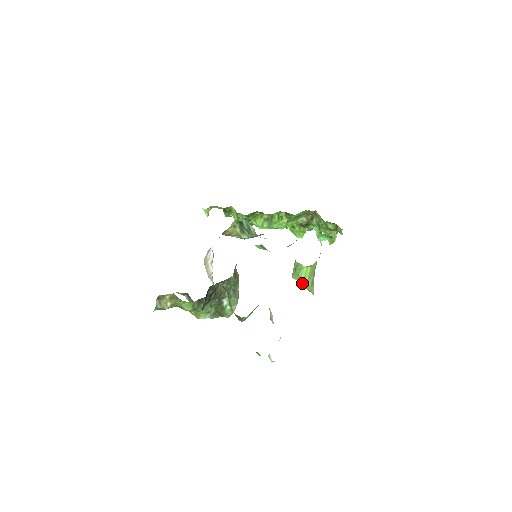
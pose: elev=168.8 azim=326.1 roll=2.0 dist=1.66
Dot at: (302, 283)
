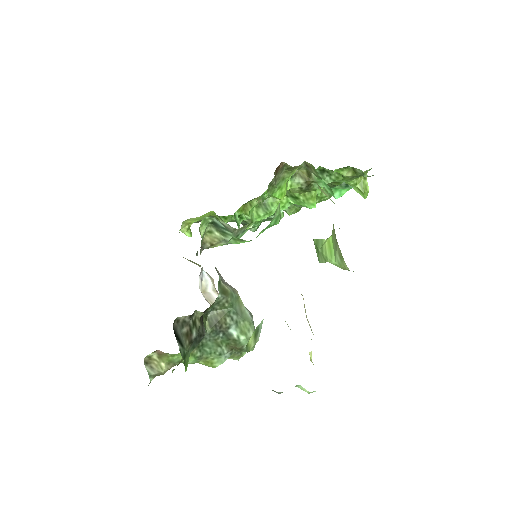
Dot at: (331, 263)
